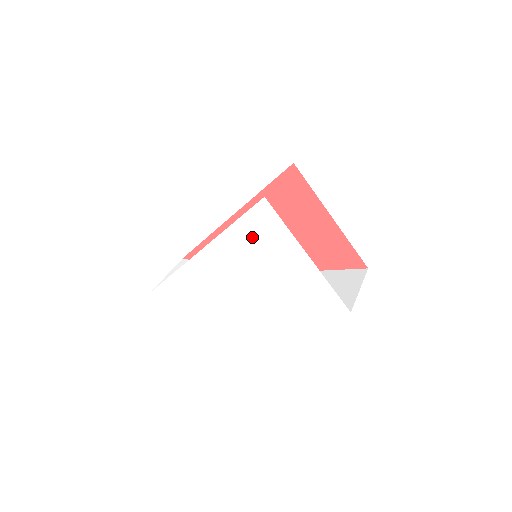
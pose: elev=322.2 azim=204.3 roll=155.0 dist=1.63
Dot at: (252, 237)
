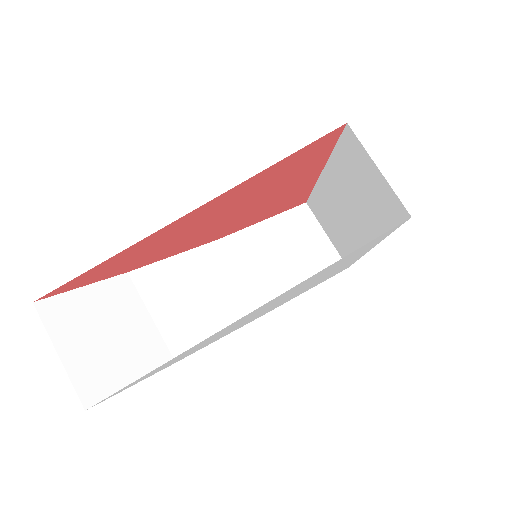
Dot at: (345, 259)
